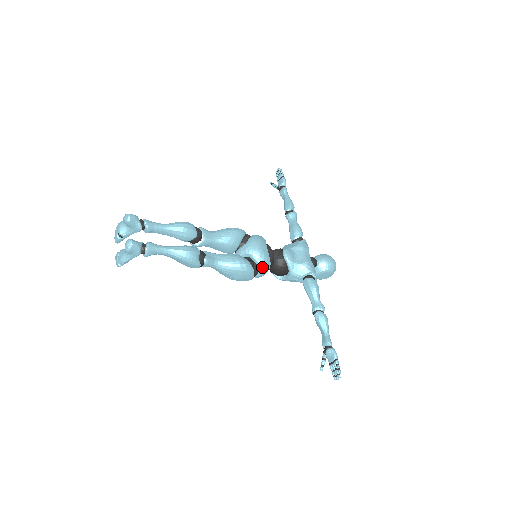
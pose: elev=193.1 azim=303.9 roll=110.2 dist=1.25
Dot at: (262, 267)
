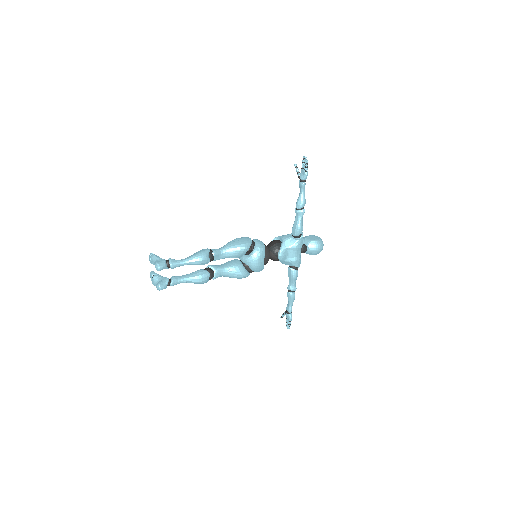
Dot at: occluded
